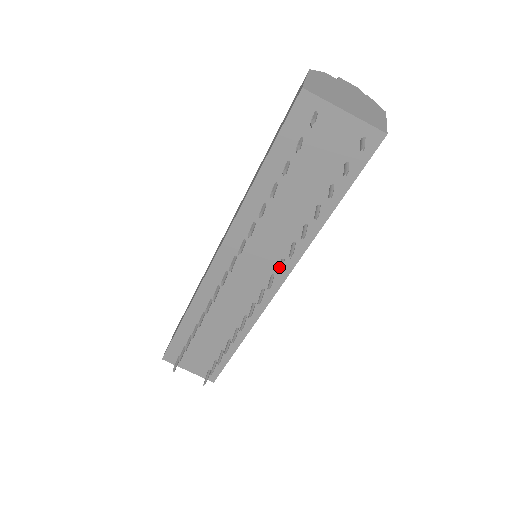
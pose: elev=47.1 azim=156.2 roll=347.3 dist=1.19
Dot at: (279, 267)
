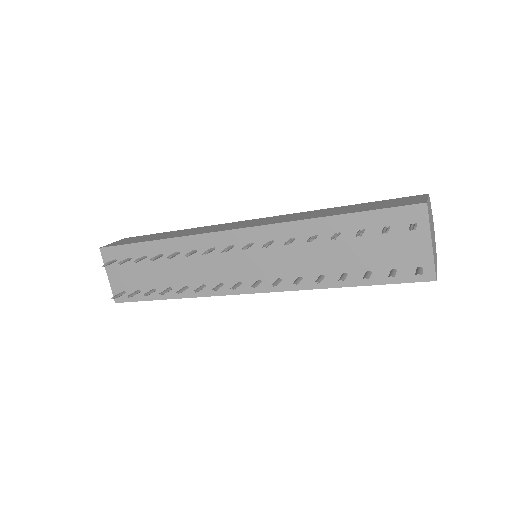
Dot at: (276, 282)
